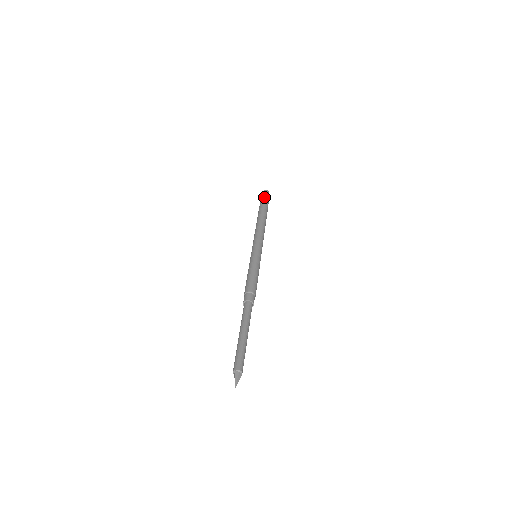
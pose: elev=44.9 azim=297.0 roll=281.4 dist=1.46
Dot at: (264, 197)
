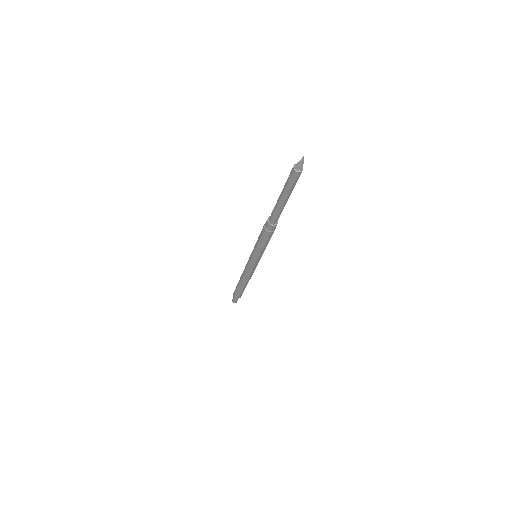
Dot at: occluded
